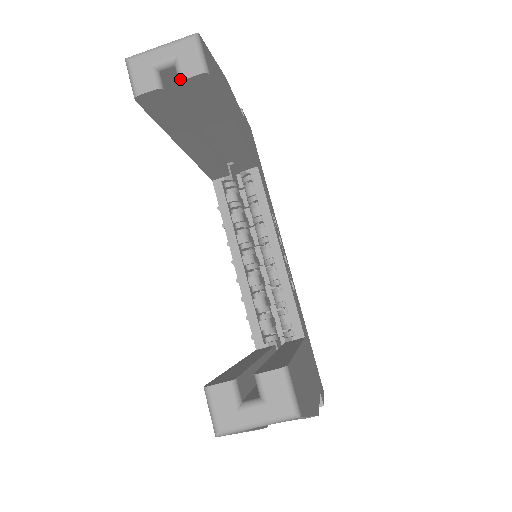
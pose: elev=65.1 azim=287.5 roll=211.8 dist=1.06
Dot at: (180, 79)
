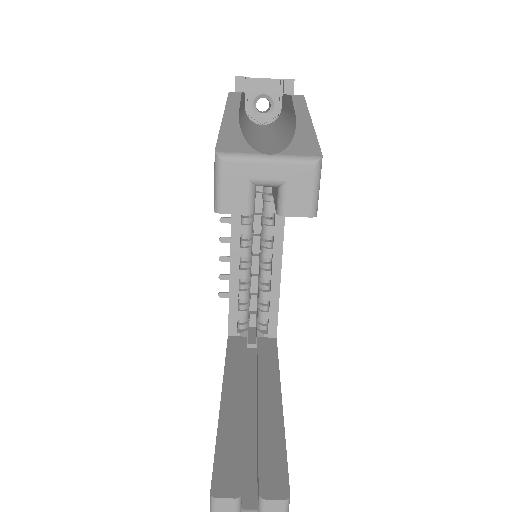
Dot at: (280, 212)
